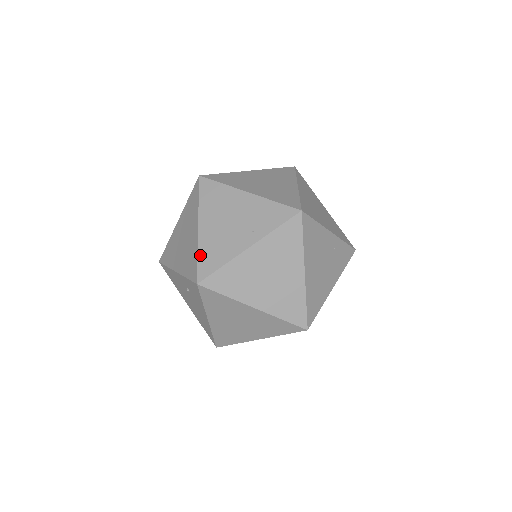
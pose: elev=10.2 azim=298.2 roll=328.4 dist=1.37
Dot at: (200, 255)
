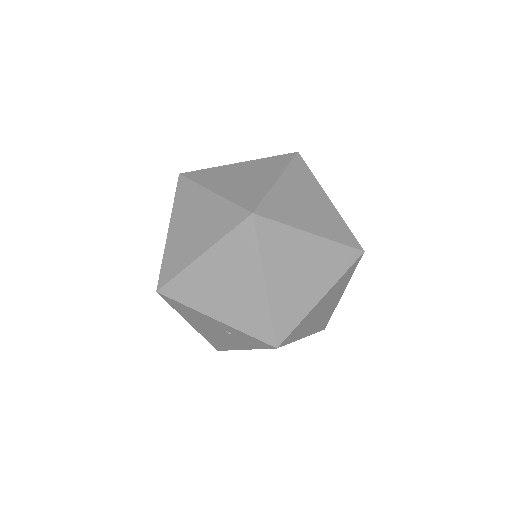
Dot at: (274, 317)
